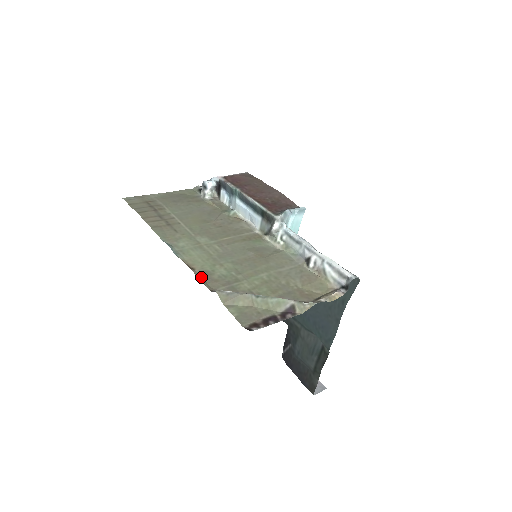
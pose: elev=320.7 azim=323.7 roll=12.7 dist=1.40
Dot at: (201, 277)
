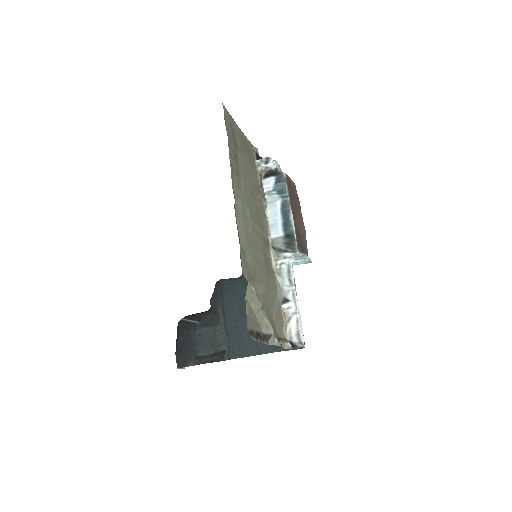
Dot at: (241, 253)
